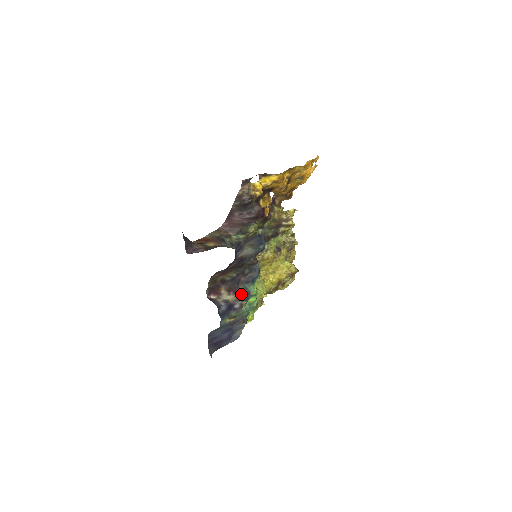
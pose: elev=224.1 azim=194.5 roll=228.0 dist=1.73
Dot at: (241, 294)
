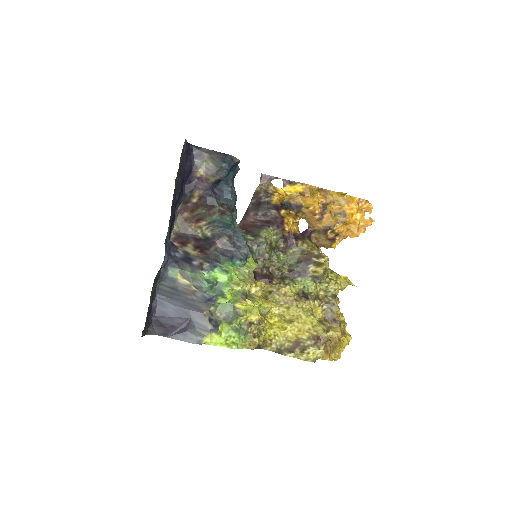
Dot at: (207, 255)
